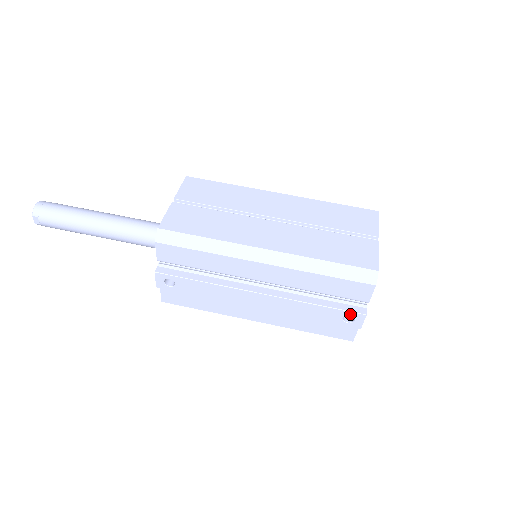
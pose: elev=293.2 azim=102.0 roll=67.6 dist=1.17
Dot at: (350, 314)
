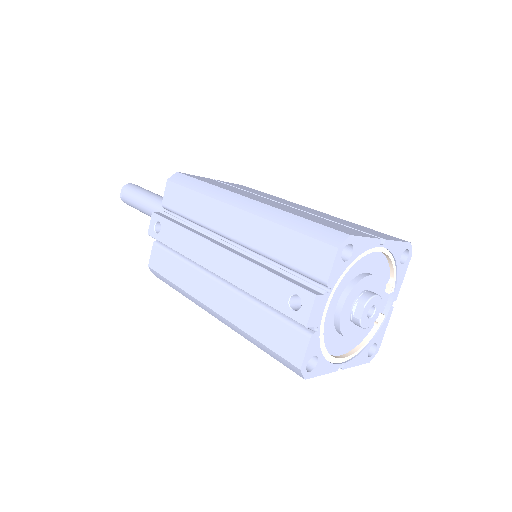
Dot at: (298, 292)
